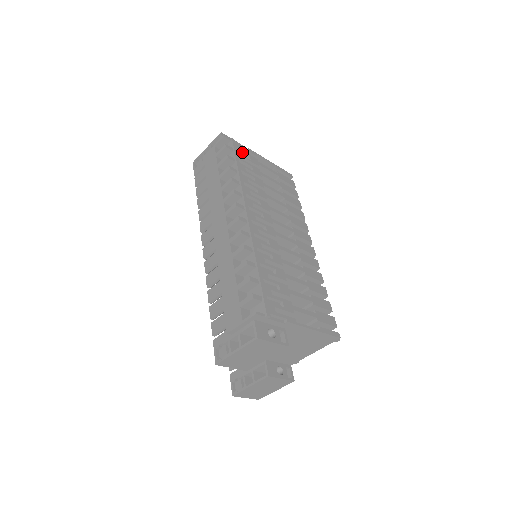
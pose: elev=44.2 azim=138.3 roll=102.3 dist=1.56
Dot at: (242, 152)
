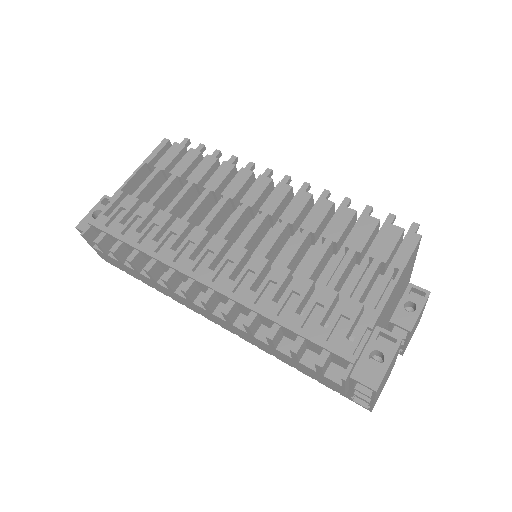
Dot at: (112, 218)
